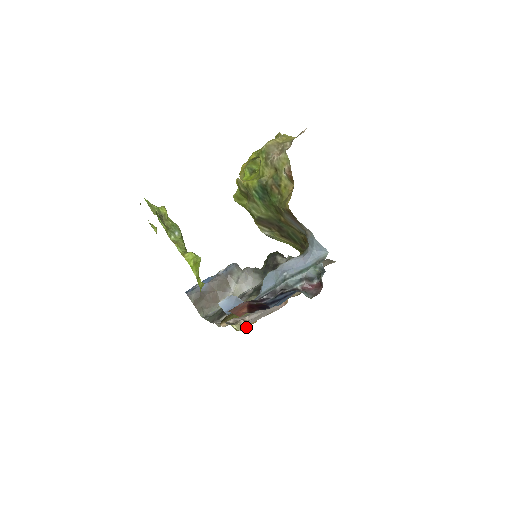
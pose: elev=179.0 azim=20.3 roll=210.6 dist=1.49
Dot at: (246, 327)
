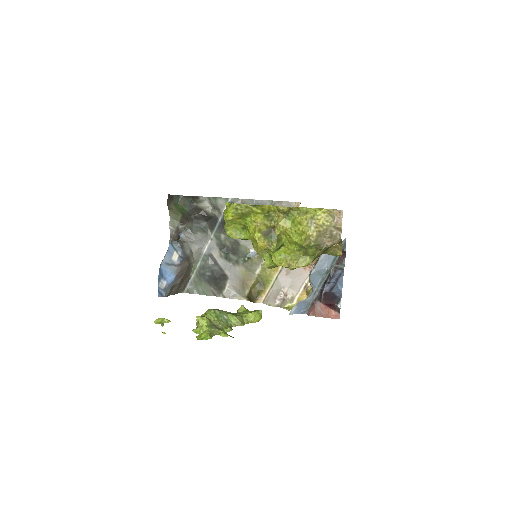
Dot at: occluded
